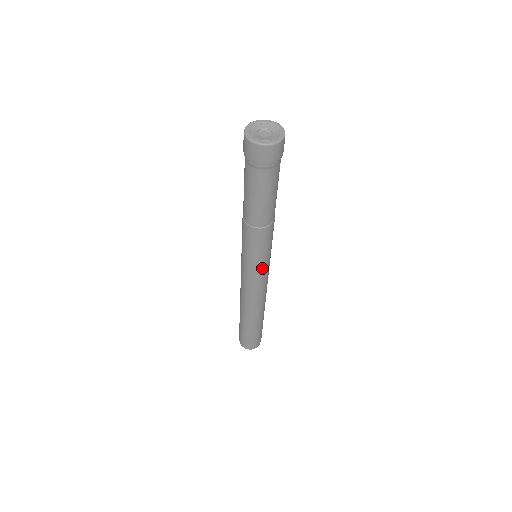
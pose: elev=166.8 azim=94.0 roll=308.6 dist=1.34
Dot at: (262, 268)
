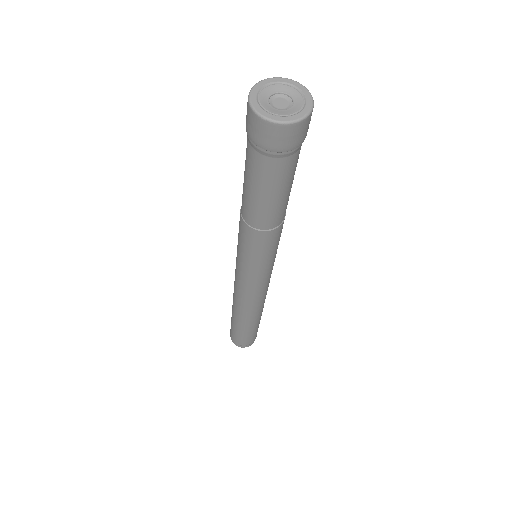
Dot at: (271, 267)
